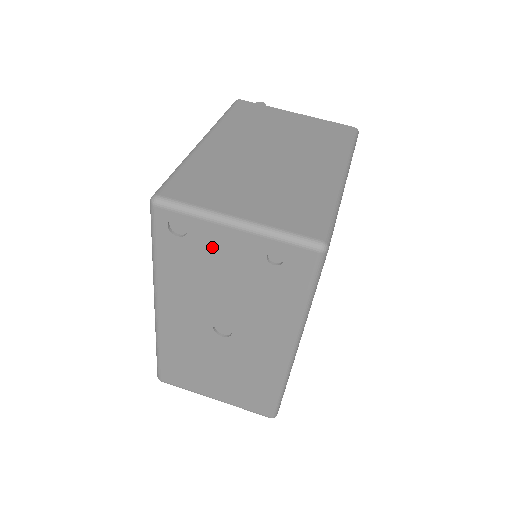
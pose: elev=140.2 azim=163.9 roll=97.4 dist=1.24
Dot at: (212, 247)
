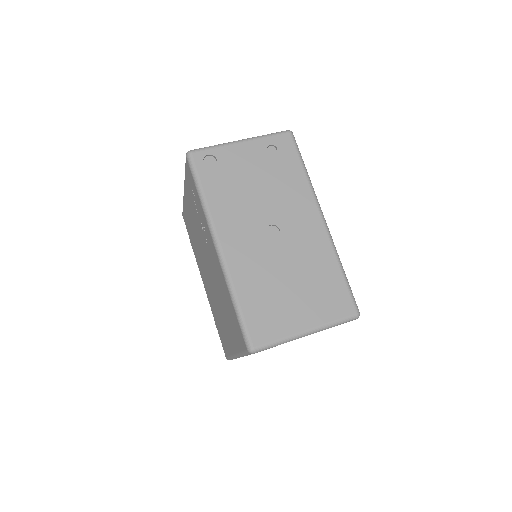
Dot at: (235, 163)
